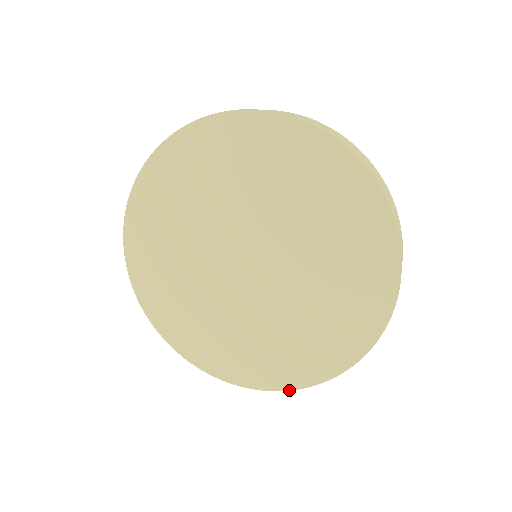
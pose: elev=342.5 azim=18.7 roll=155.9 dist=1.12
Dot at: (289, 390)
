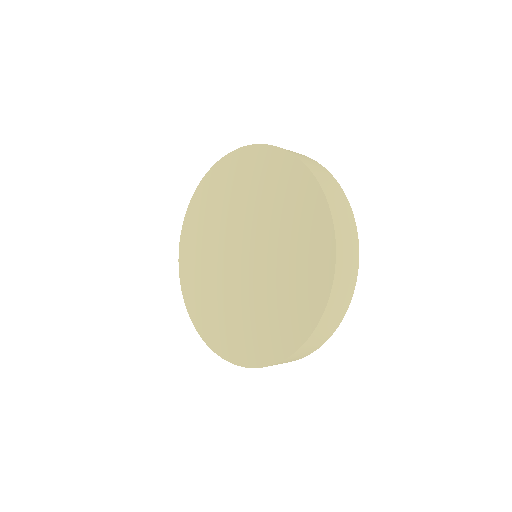
Dot at: (279, 362)
